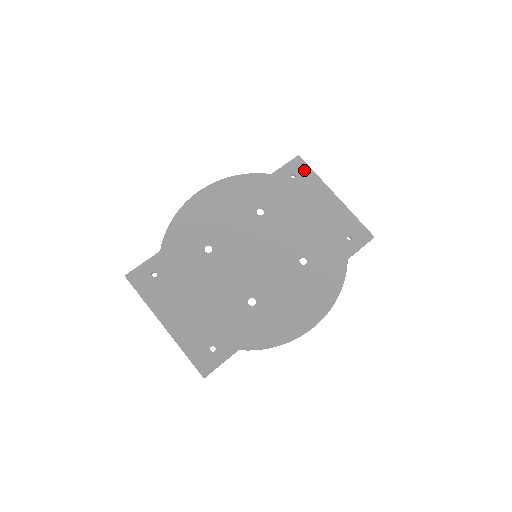
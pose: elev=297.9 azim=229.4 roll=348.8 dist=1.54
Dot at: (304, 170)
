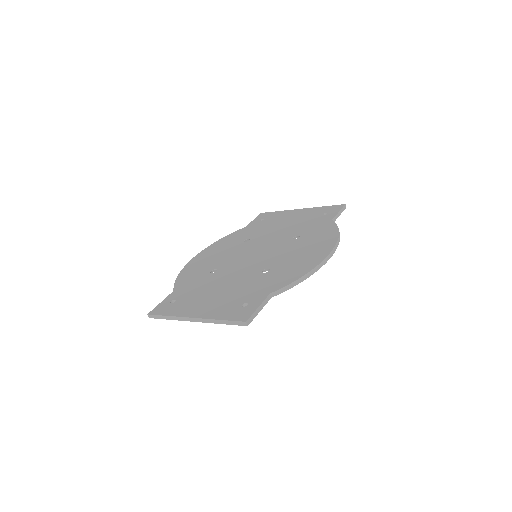
Dot at: (269, 214)
